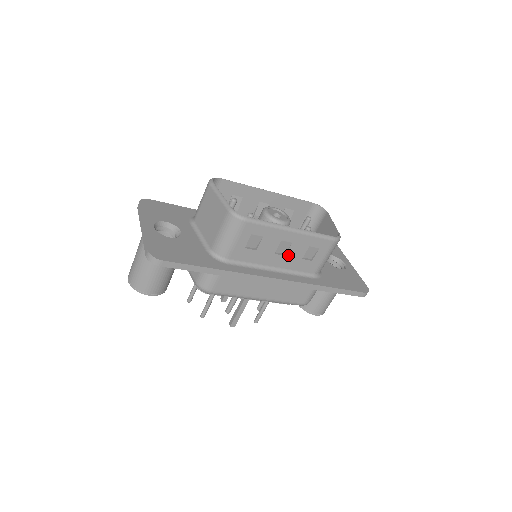
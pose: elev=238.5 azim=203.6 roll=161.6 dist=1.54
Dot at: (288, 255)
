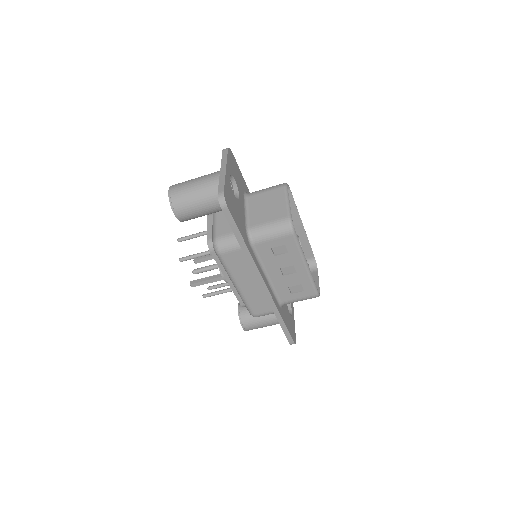
Dot at: (285, 277)
